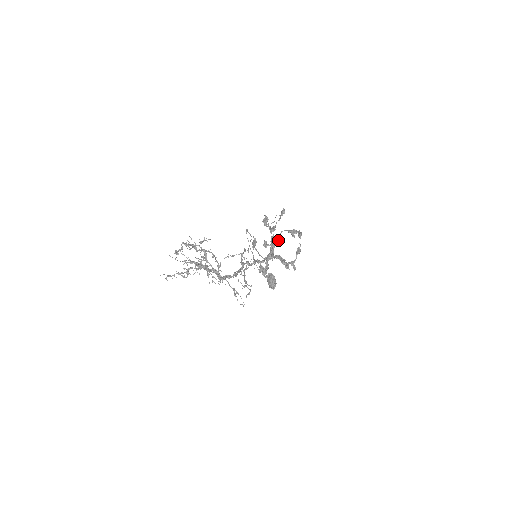
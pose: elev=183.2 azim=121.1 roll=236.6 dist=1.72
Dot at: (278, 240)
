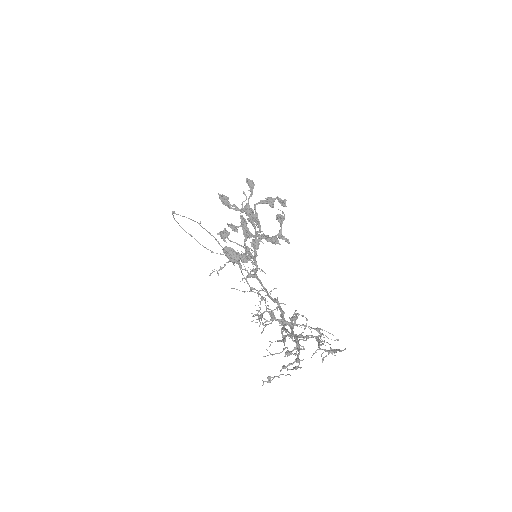
Dot at: occluded
